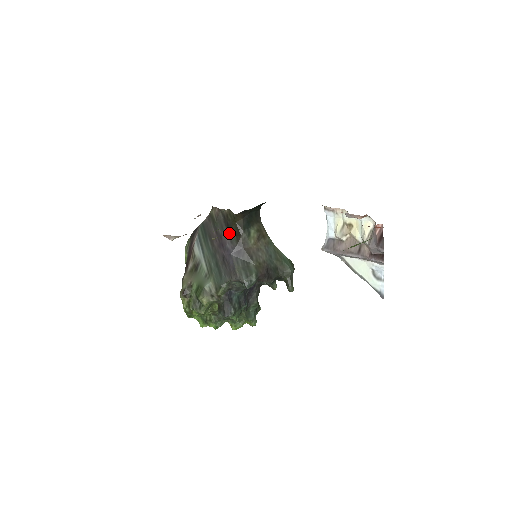
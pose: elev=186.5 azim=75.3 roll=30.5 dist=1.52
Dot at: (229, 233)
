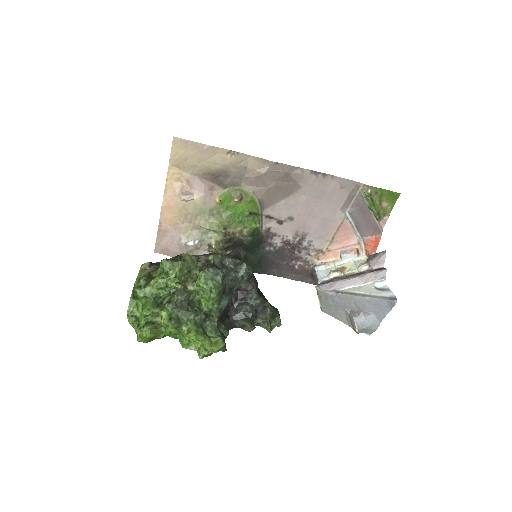
Dot at: occluded
